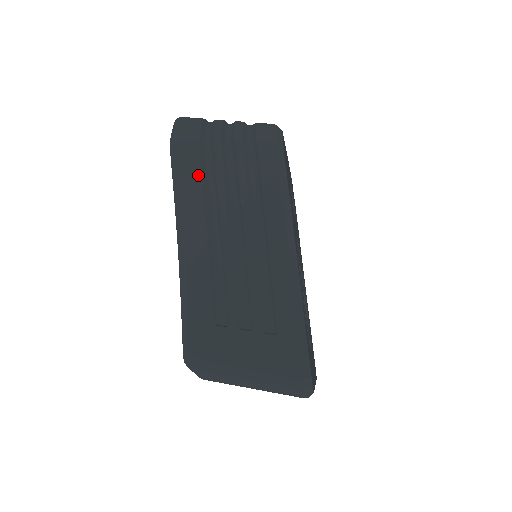
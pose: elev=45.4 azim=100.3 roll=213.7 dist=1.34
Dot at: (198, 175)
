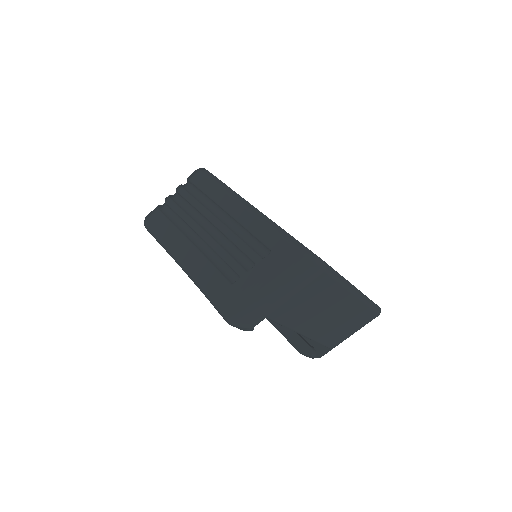
Dot at: (168, 224)
